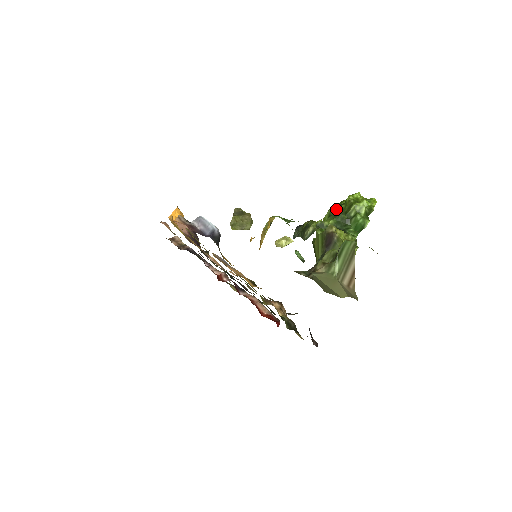
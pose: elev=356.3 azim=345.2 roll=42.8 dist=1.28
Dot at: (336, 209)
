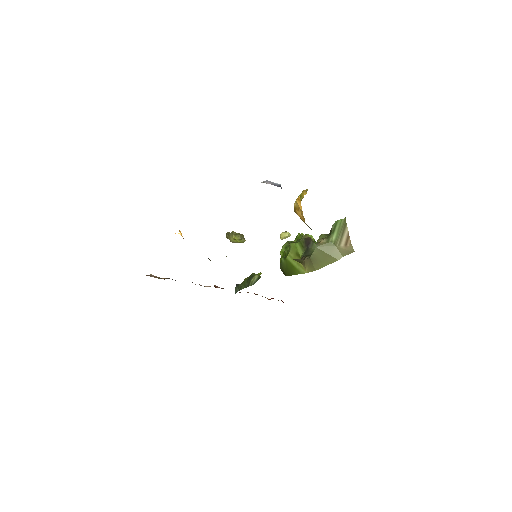
Dot at: occluded
